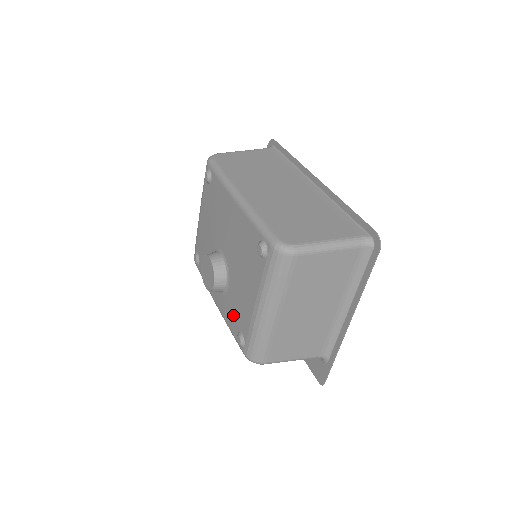
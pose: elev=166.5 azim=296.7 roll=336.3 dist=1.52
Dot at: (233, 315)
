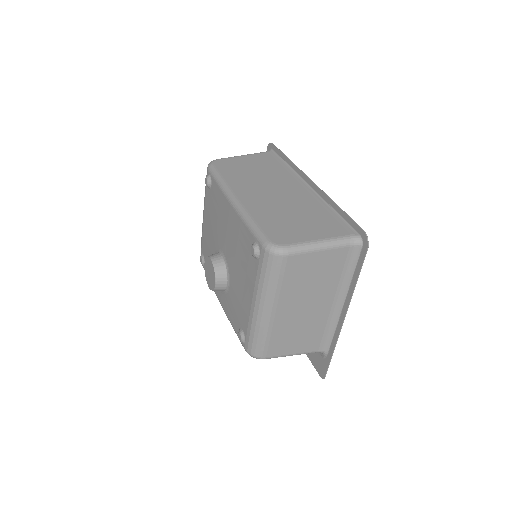
Dot at: (234, 313)
